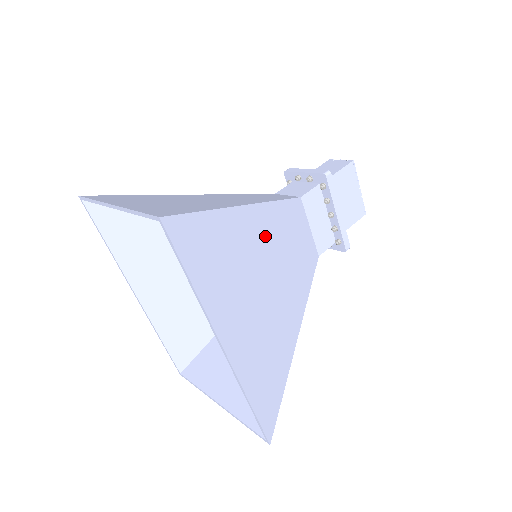
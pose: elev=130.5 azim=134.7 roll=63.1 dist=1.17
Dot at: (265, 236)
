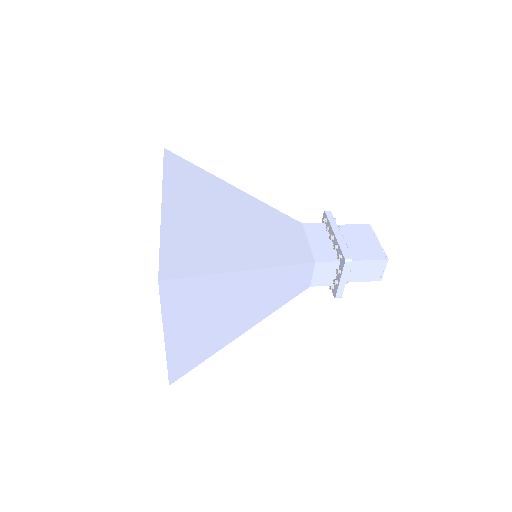
Dot at: (245, 206)
